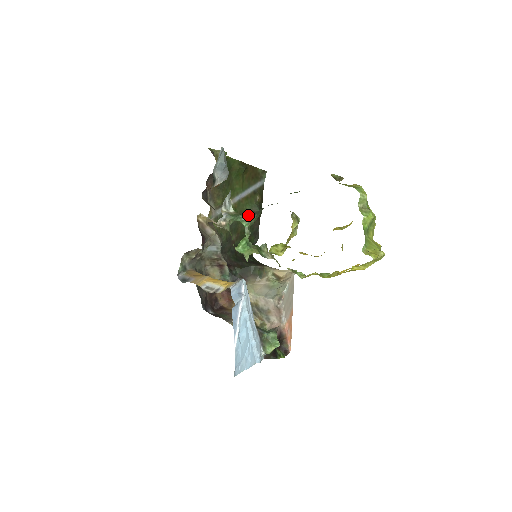
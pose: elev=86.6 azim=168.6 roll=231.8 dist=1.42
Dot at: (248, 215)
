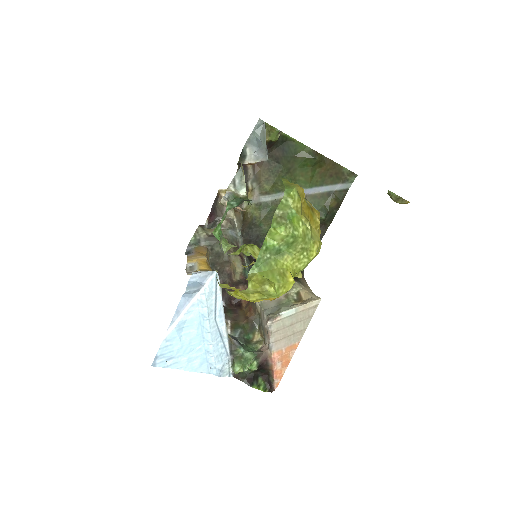
Dot at: (241, 200)
